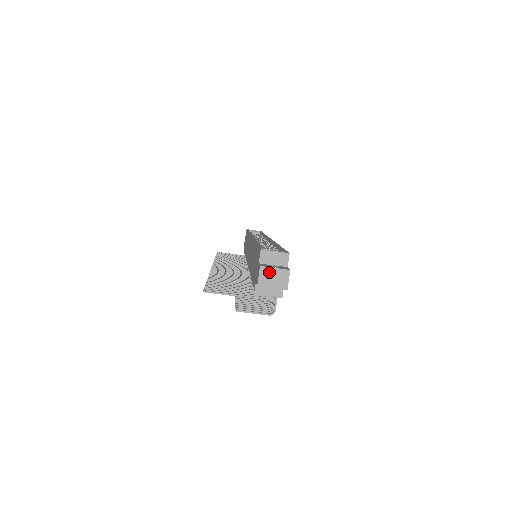
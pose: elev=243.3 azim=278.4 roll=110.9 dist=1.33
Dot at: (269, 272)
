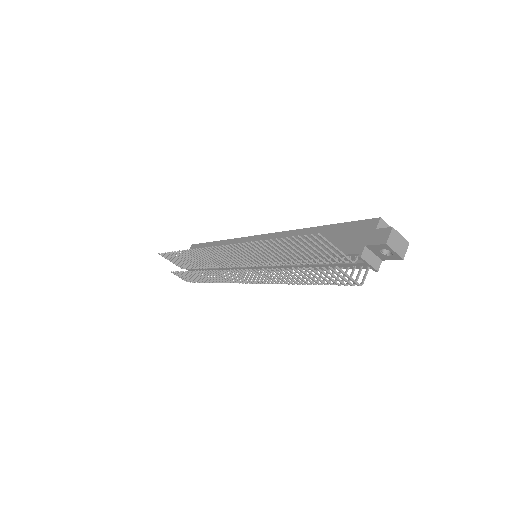
Dot at: (397, 236)
